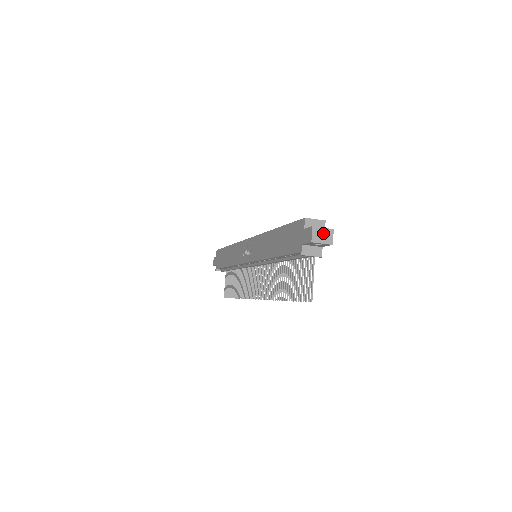
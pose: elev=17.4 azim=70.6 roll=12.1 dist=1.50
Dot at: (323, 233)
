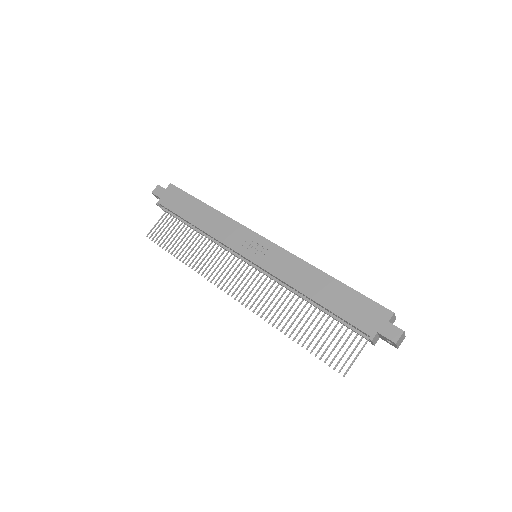
Dot at: (402, 338)
